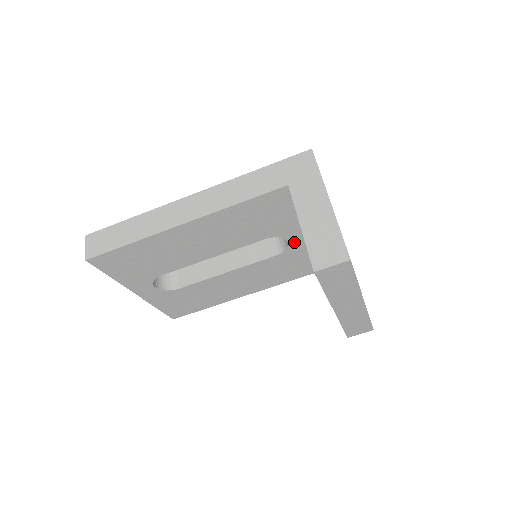
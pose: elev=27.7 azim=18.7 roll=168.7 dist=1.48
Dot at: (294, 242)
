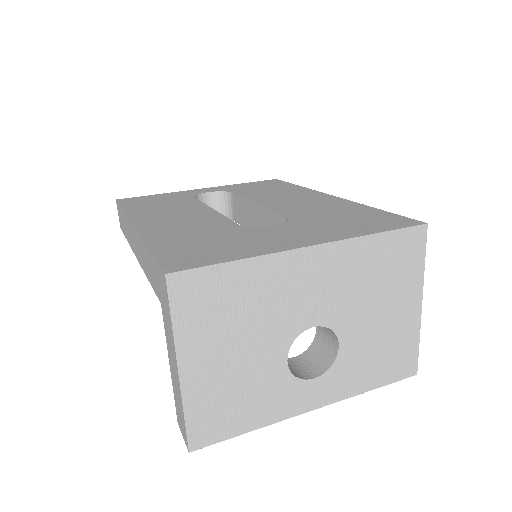
Dot at: occluded
